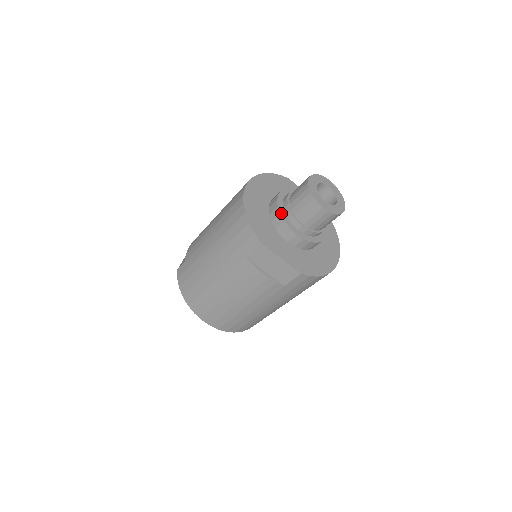
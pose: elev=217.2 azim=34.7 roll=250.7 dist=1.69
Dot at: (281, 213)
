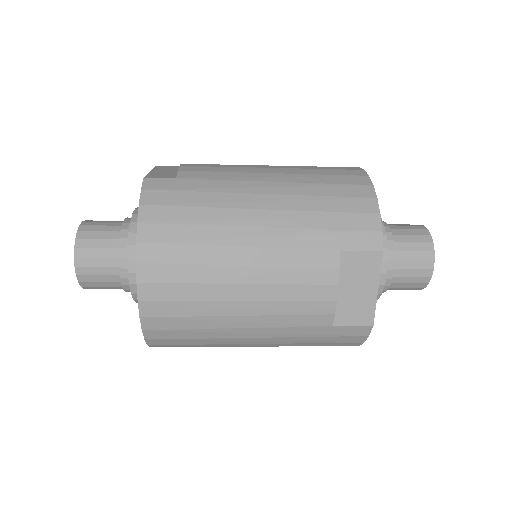
Dot at: (385, 235)
